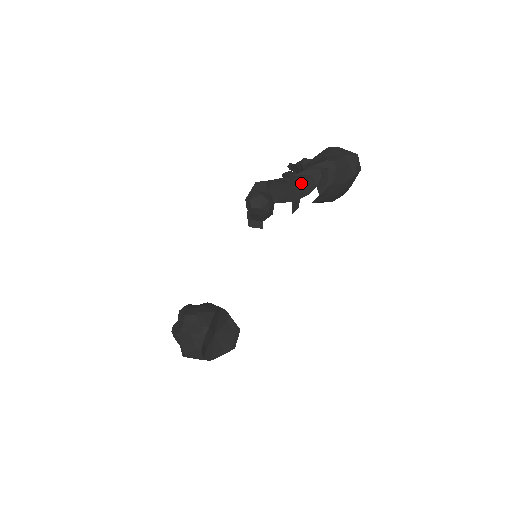
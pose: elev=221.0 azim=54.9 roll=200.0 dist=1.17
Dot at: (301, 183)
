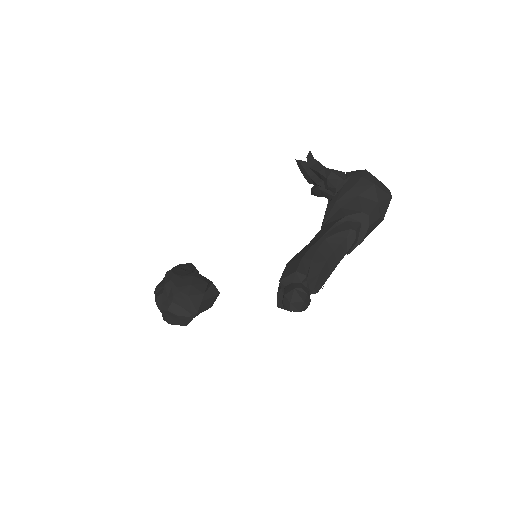
Dot at: (335, 252)
